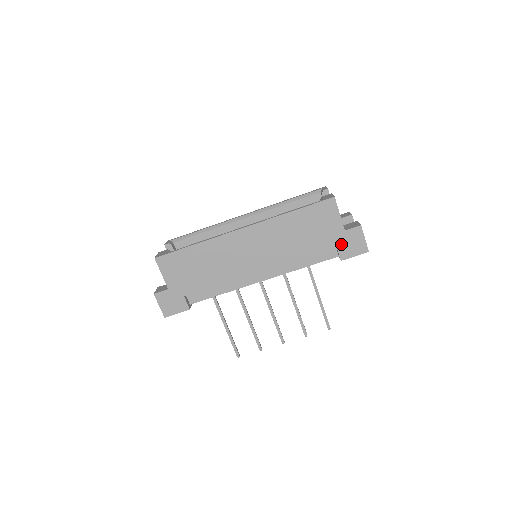
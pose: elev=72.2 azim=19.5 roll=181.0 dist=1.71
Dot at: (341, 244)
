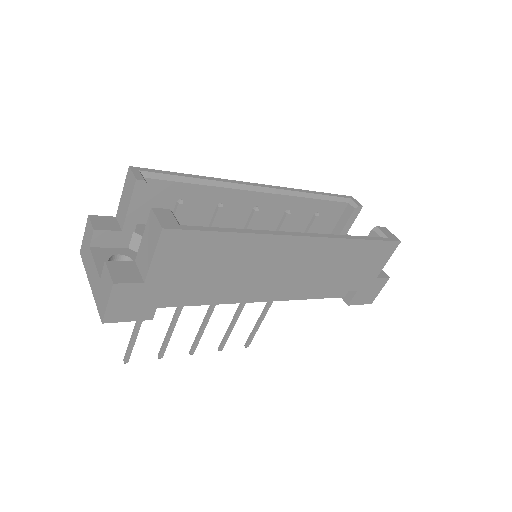
Dot at: (362, 289)
